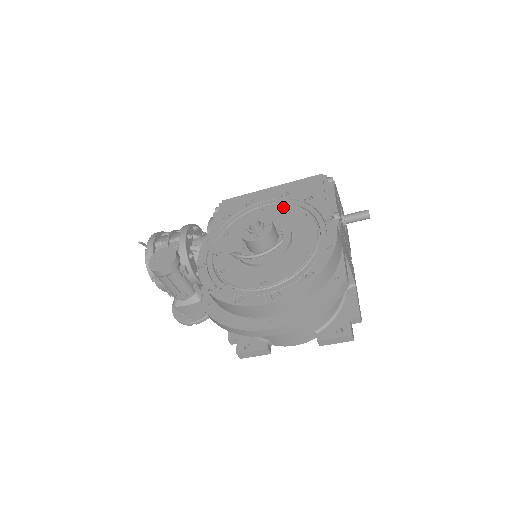
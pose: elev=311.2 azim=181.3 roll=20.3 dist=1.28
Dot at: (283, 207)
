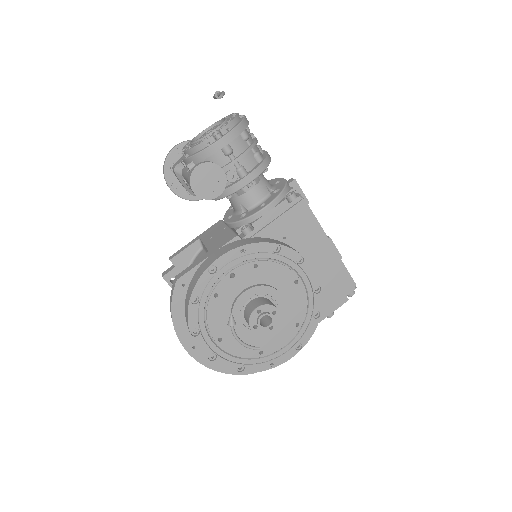
Dot at: (302, 299)
